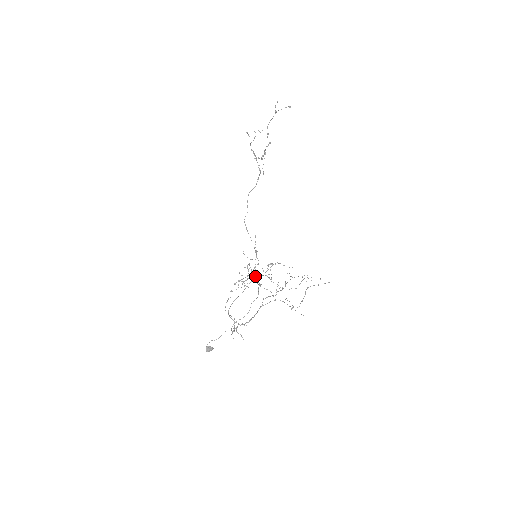
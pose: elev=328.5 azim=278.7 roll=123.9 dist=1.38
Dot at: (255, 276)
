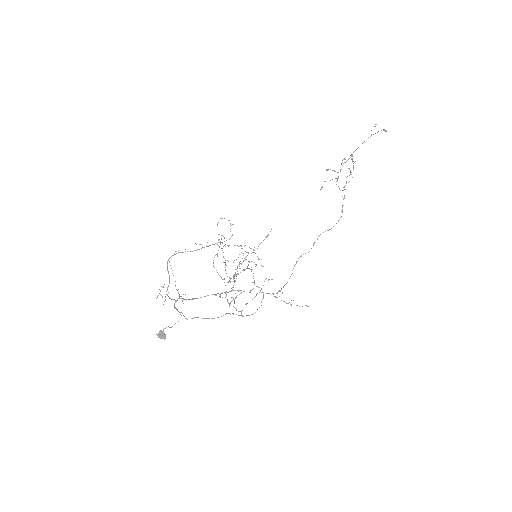
Dot at: occluded
